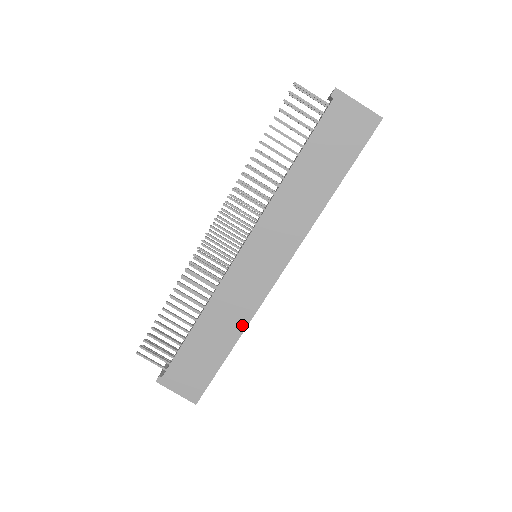
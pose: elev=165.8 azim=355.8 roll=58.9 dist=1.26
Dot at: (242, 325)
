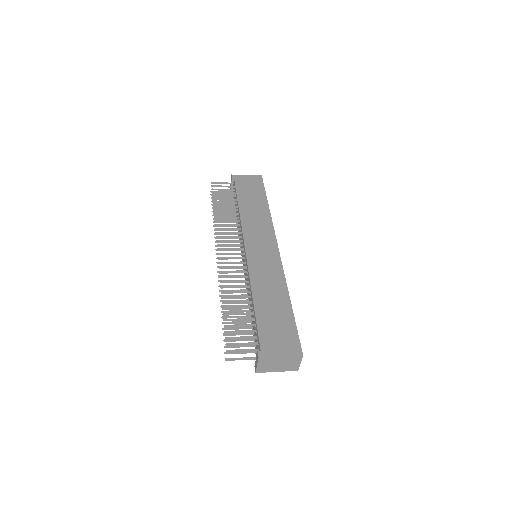
Dot at: (283, 284)
